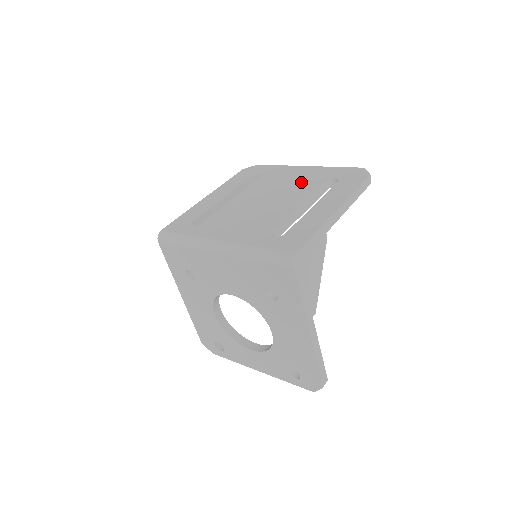
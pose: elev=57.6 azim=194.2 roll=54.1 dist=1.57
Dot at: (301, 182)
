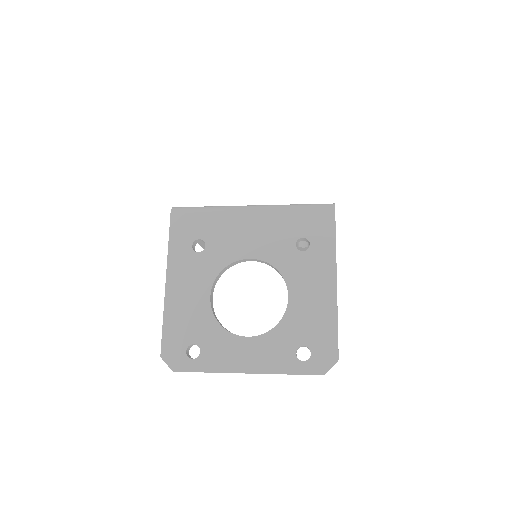
Dot at: occluded
